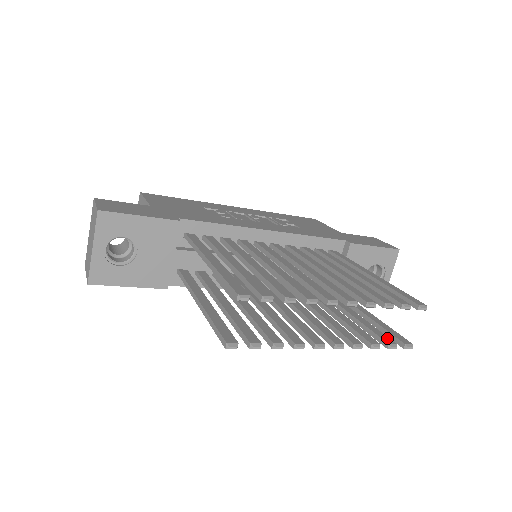
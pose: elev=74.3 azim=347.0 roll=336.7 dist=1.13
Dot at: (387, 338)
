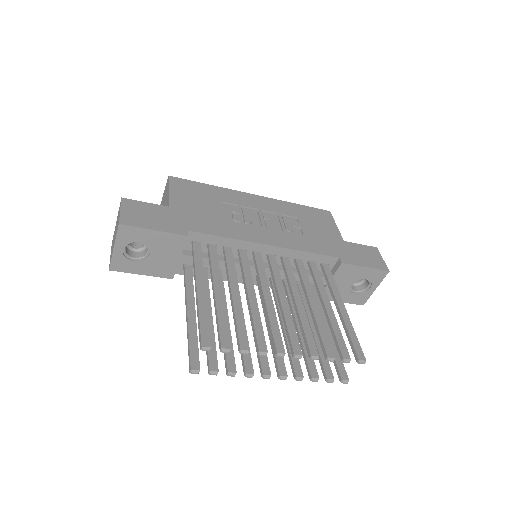
Dot at: (330, 371)
